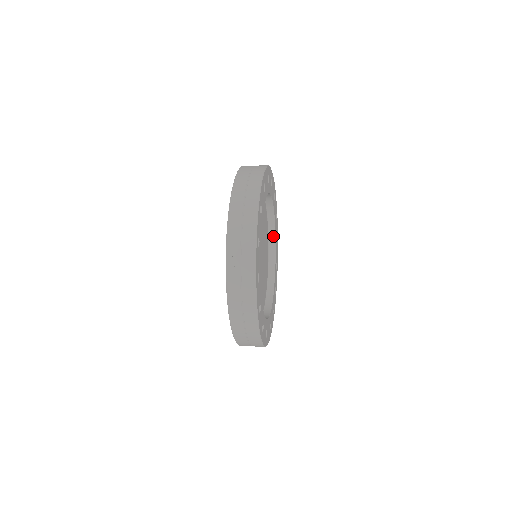
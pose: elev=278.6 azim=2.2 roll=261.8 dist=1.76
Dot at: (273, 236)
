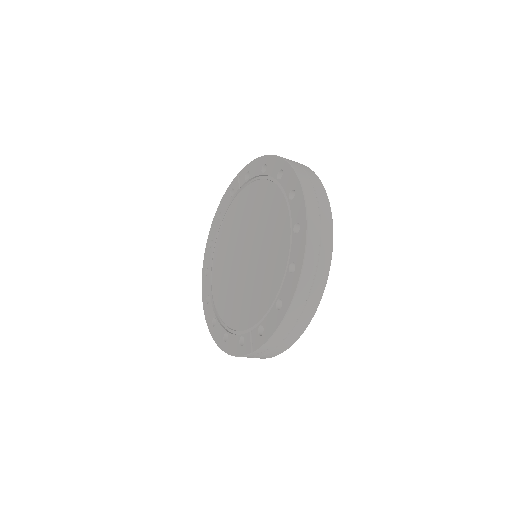
Dot at: occluded
